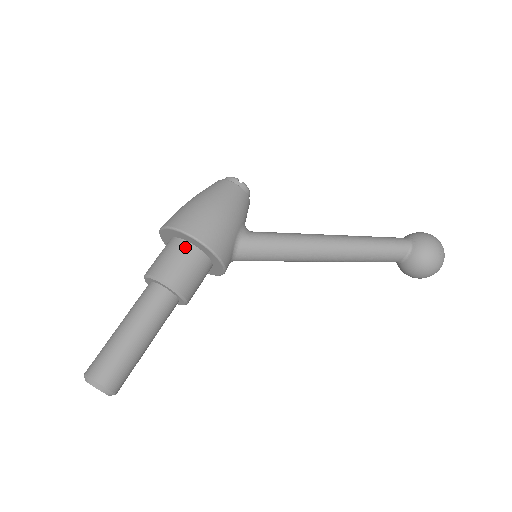
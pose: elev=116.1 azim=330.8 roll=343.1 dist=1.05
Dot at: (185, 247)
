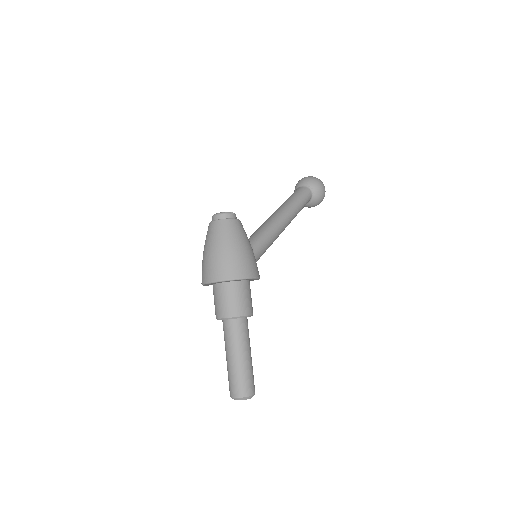
Dot at: (241, 285)
